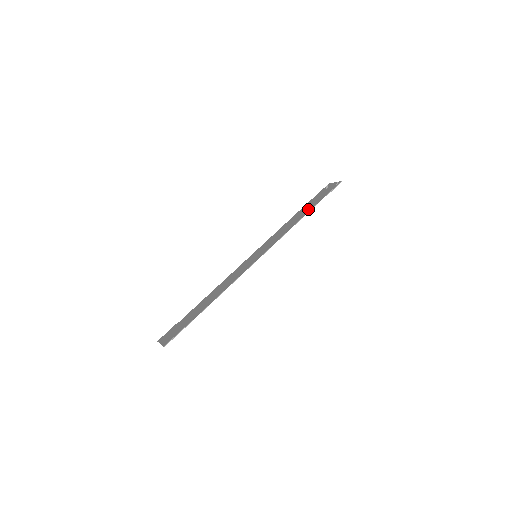
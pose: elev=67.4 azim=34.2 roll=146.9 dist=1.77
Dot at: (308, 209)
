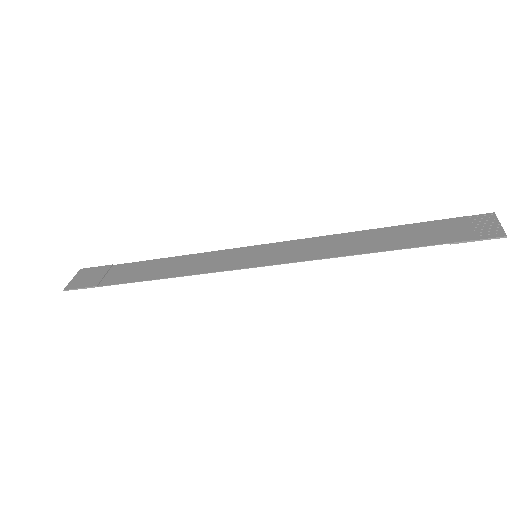
Dot at: (395, 242)
